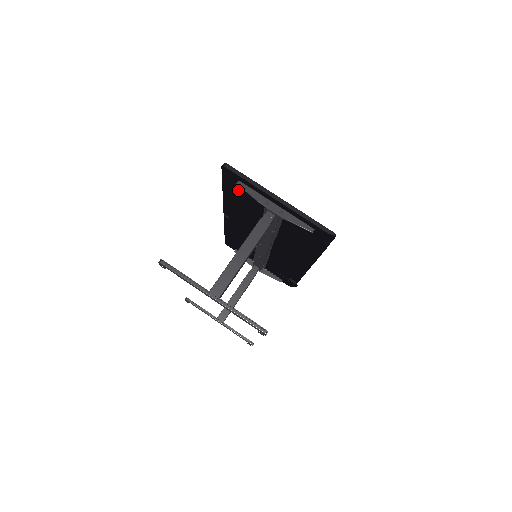
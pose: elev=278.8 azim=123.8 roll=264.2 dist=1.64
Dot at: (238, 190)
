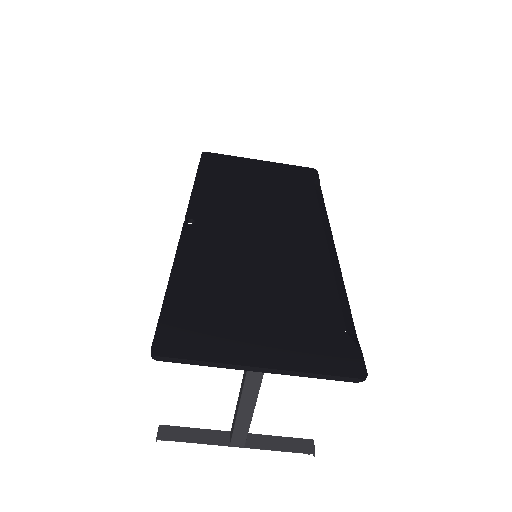
Dot at: (192, 319)
